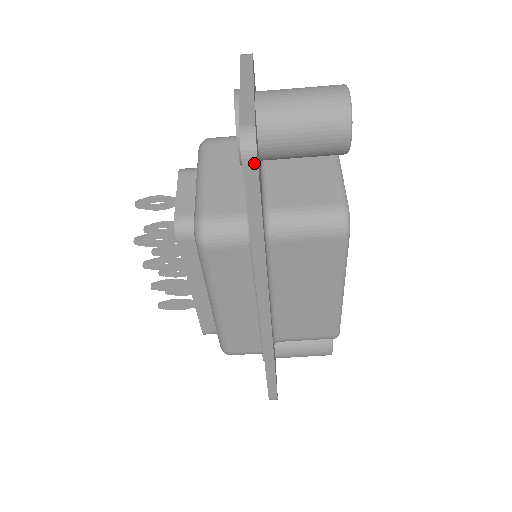
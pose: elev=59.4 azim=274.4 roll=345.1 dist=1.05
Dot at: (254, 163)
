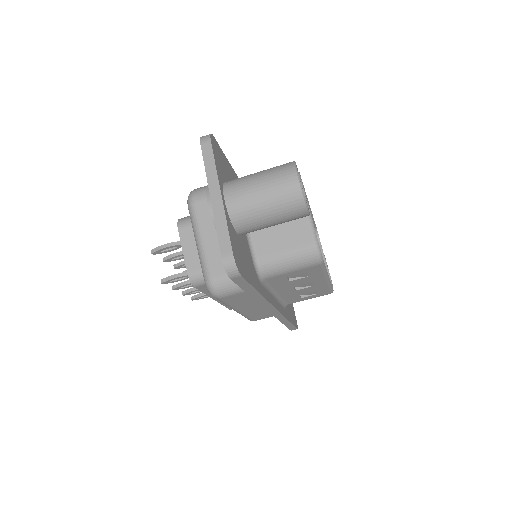
Dot at: (239, 277)
